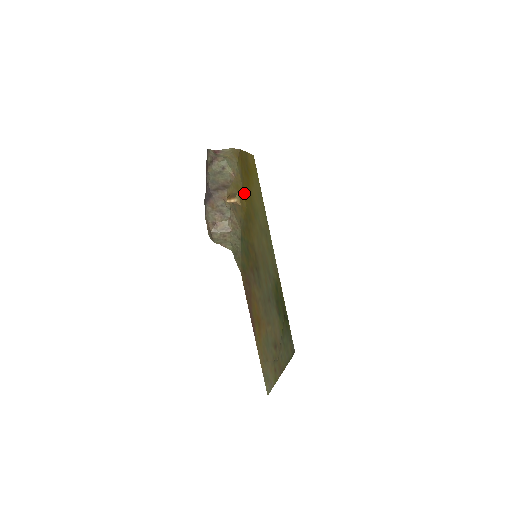
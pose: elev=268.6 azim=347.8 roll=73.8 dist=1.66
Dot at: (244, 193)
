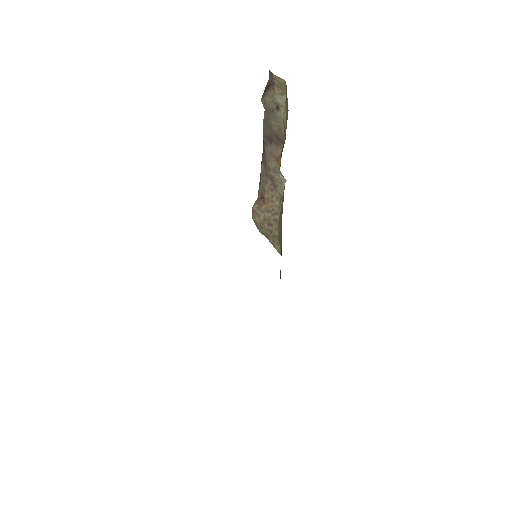
Dot at: occluded
